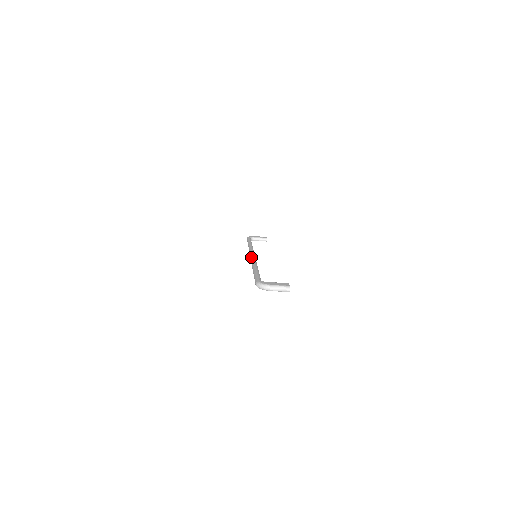
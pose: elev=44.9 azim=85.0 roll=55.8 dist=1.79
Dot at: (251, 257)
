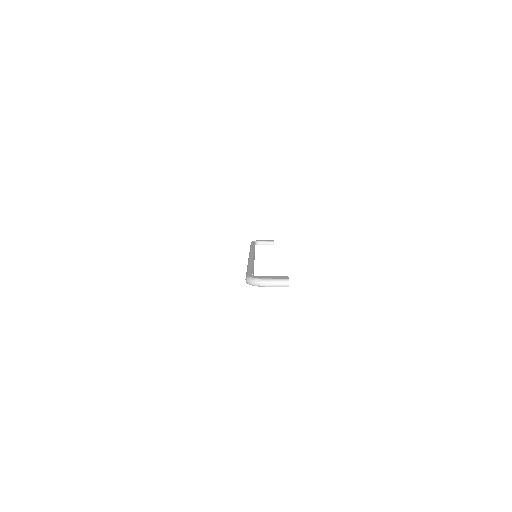
Dot at: (249, 256)
